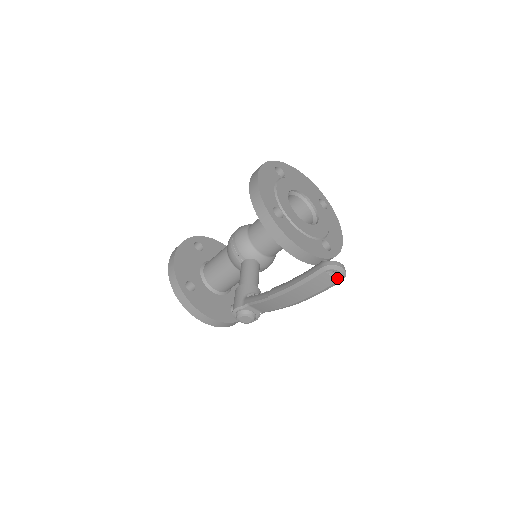
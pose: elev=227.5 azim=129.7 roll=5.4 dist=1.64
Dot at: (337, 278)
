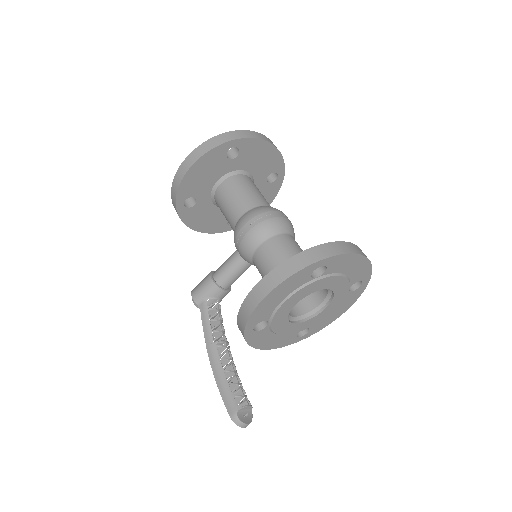
Dot at: occluded
